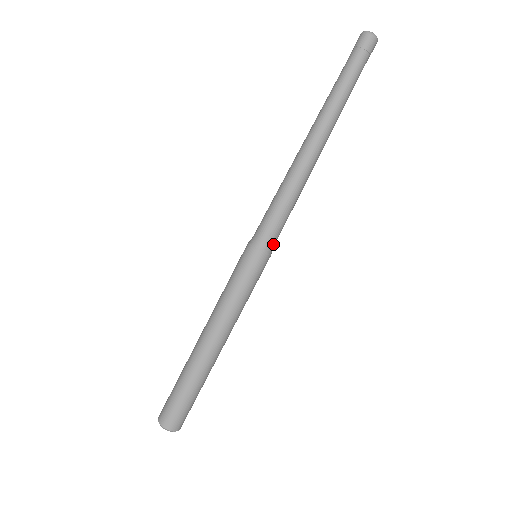
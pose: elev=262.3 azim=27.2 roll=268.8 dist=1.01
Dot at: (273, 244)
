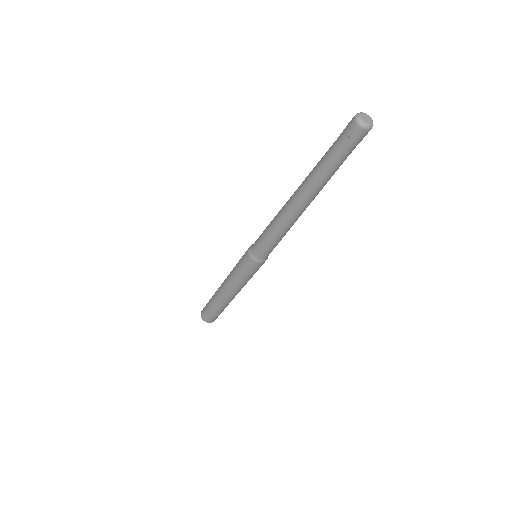
Dot at: (265, 256)
